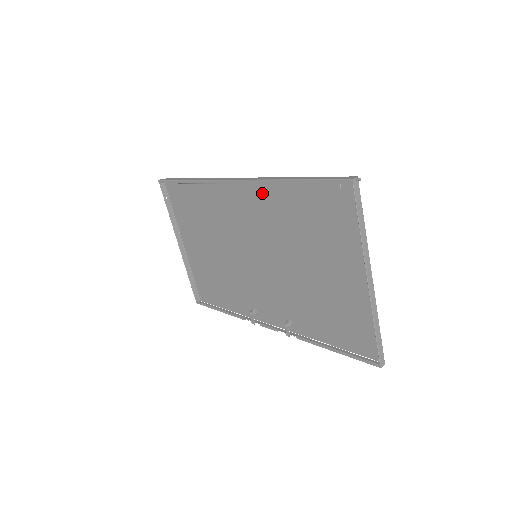
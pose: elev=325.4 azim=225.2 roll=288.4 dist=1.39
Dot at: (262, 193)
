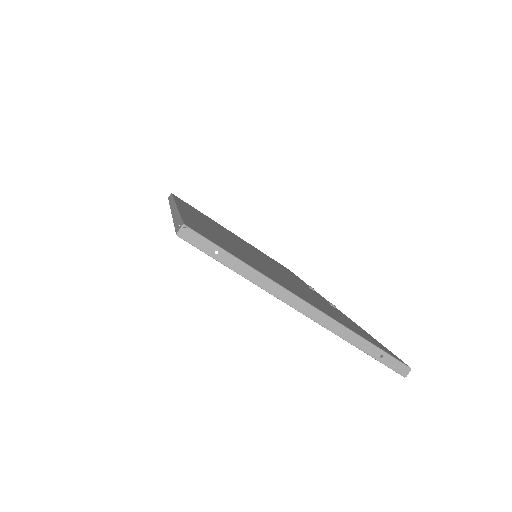
Dot at: occluded
